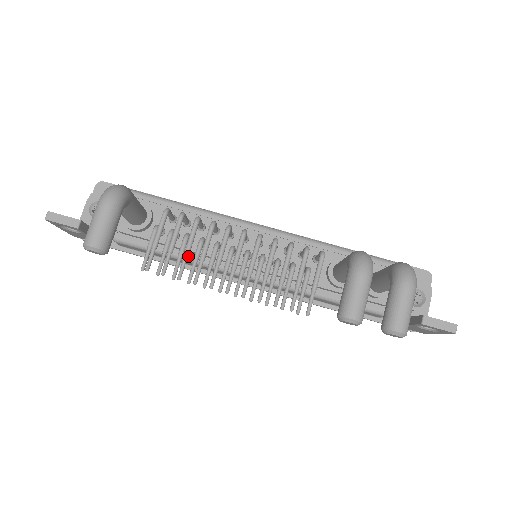
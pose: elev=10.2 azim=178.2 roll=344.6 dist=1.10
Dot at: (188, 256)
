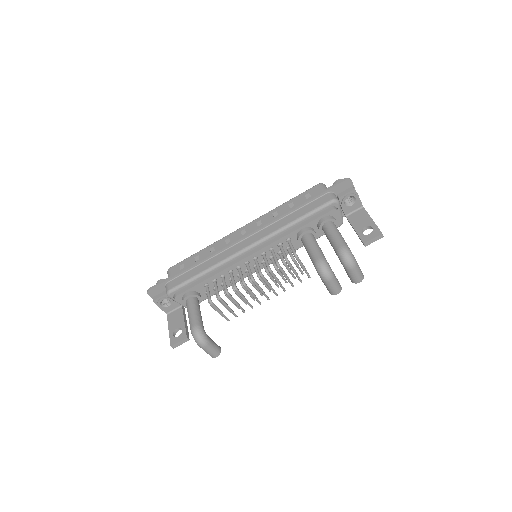
Dot at: (239, 305)
